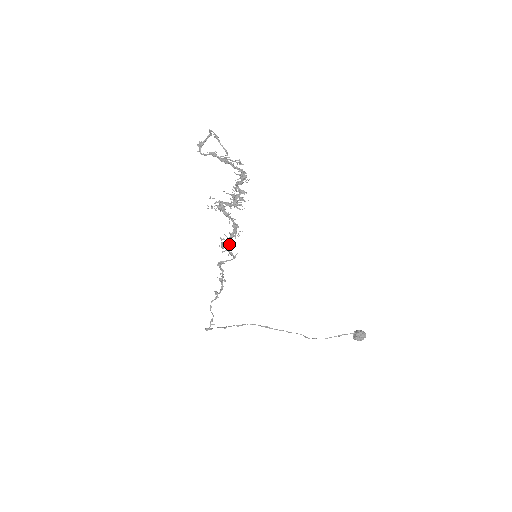
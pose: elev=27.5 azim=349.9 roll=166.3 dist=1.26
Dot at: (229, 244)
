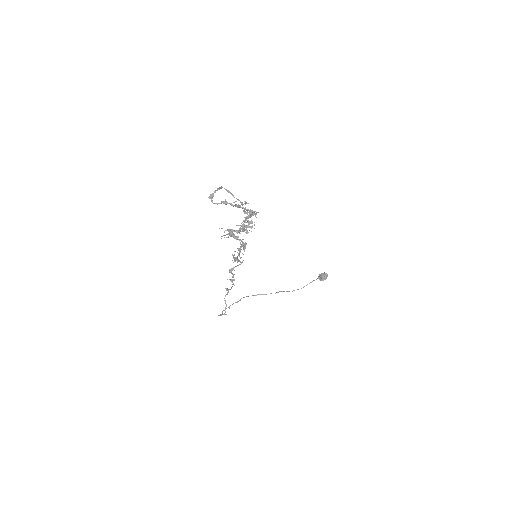
Dot at: (241, 257)
